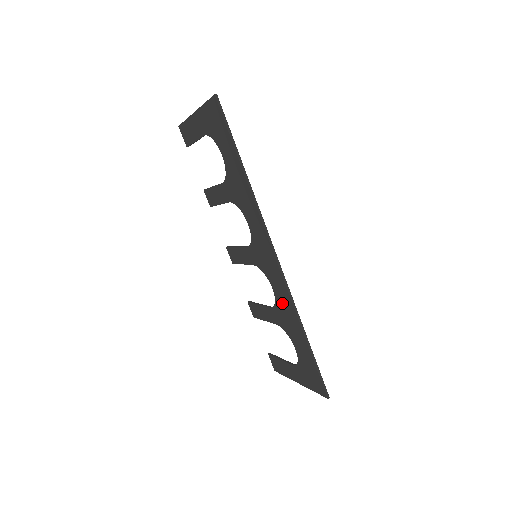
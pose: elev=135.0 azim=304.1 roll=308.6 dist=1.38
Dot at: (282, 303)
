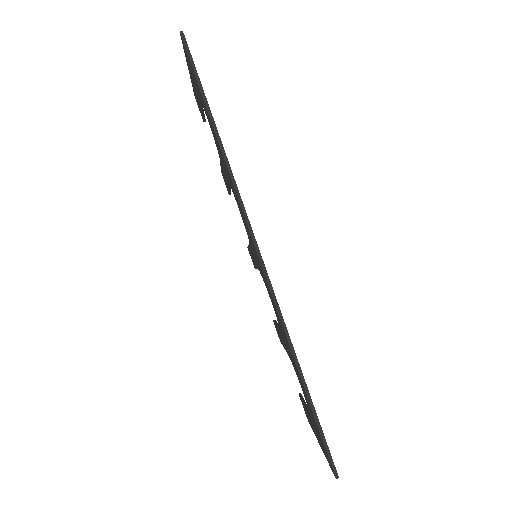
Dot at: occluded
